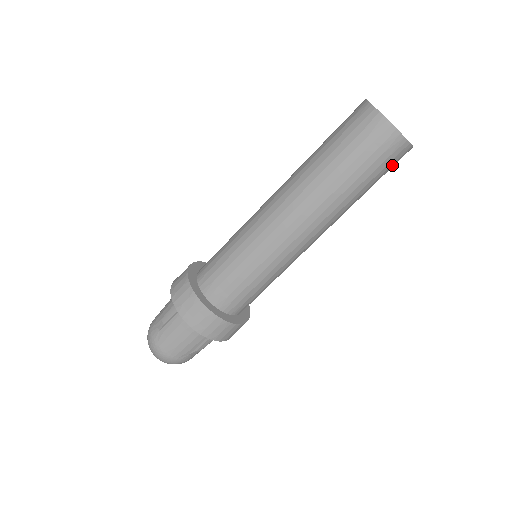
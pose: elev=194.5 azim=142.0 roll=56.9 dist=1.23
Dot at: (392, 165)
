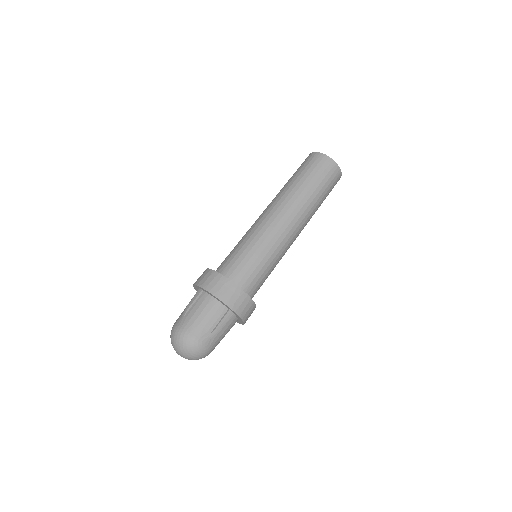
Dot at: (332, 181)
